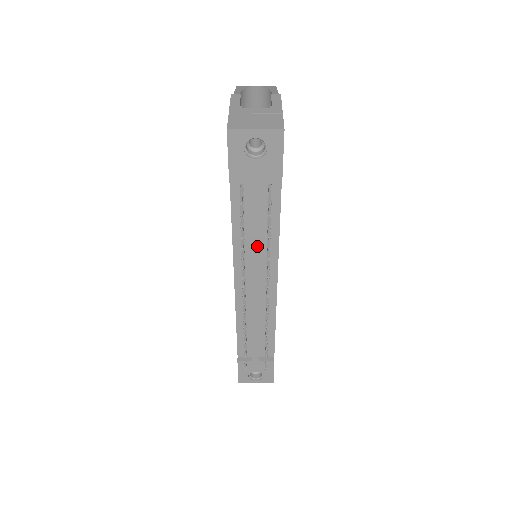
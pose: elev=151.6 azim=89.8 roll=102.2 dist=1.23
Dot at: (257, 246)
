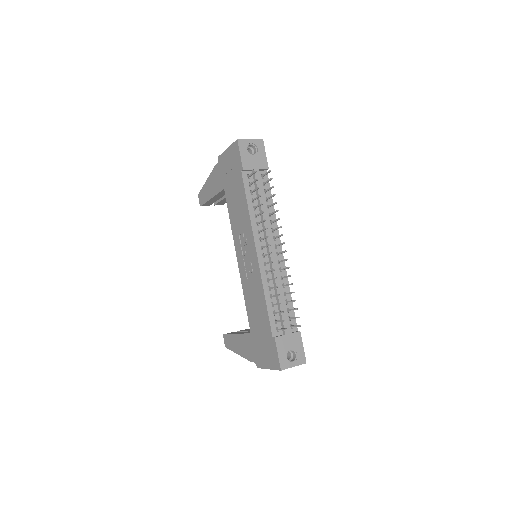
Dot at: (265, 214)
